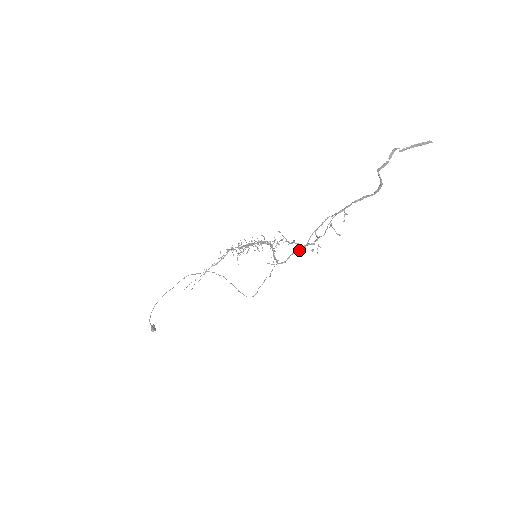
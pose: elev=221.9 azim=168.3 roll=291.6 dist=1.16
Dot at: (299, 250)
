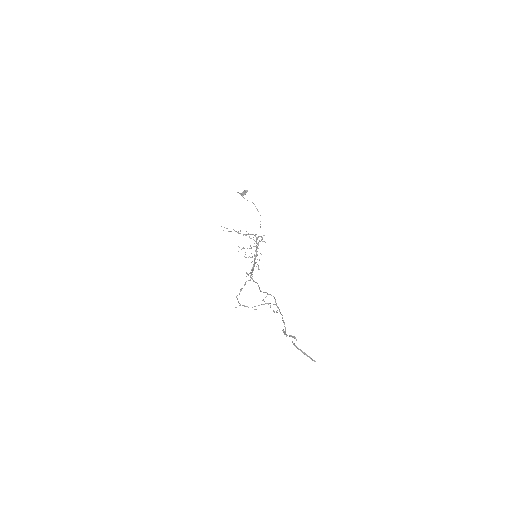
Dot at: (259, 287)
